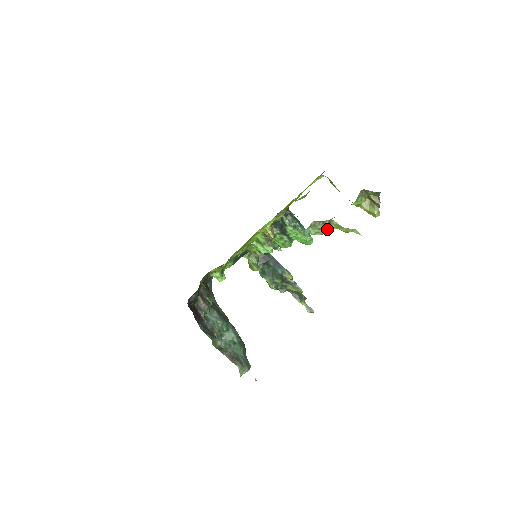
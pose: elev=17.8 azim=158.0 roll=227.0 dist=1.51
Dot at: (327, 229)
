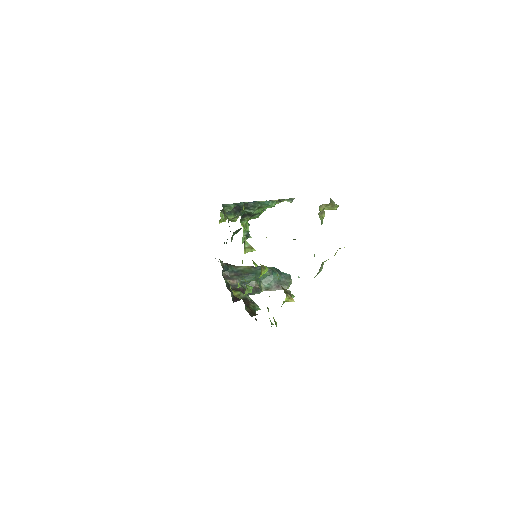
Dot at: (322, 267)
